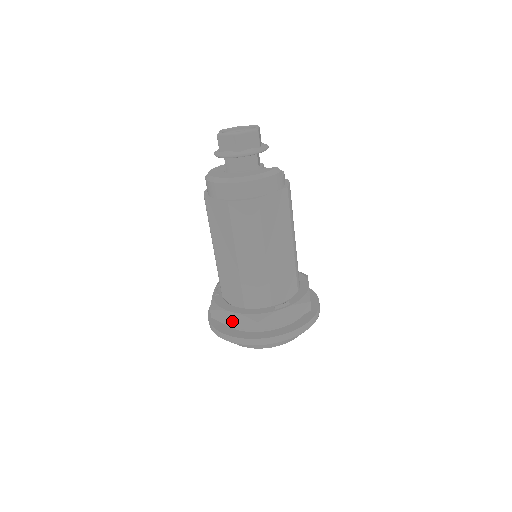
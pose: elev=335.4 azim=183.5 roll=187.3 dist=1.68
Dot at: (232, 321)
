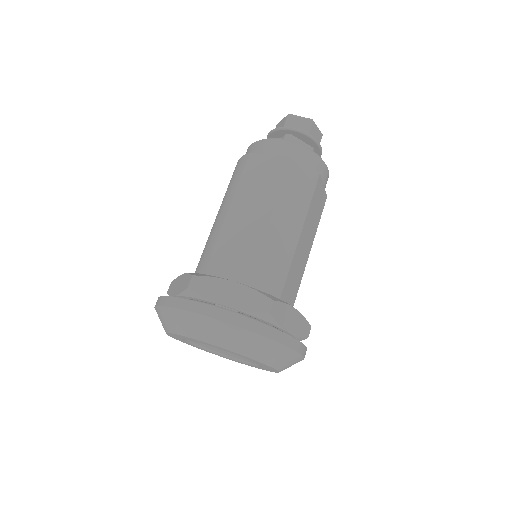
Dot at: (226, 295)
